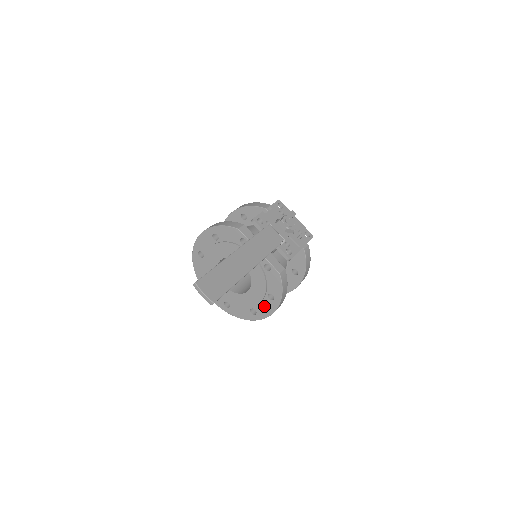
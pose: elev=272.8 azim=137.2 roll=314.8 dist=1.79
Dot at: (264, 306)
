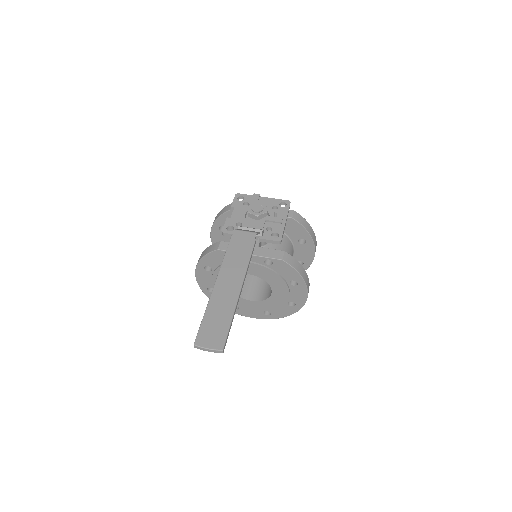
Dot at: (295, 294)
